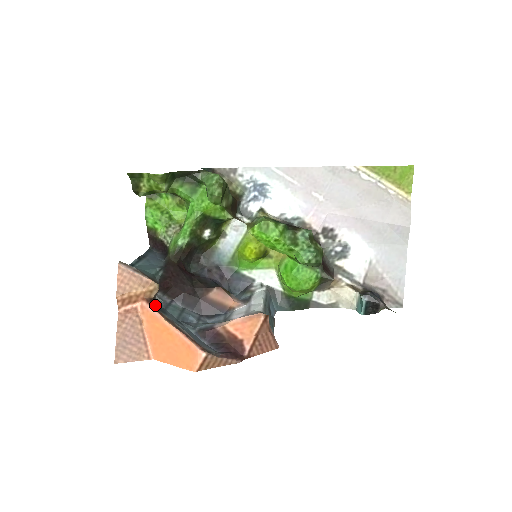
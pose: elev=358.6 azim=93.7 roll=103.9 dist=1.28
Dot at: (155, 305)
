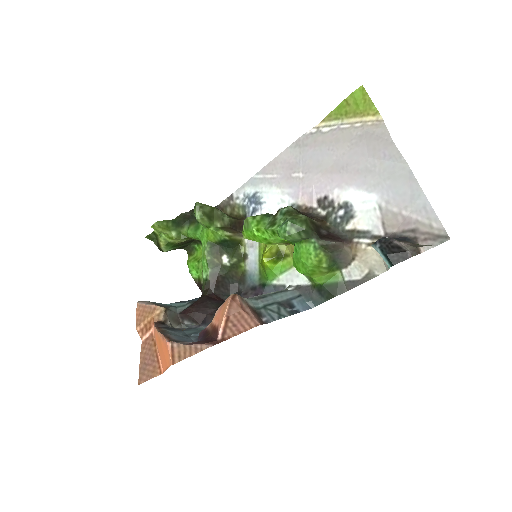
Dot at: (164, 326)
